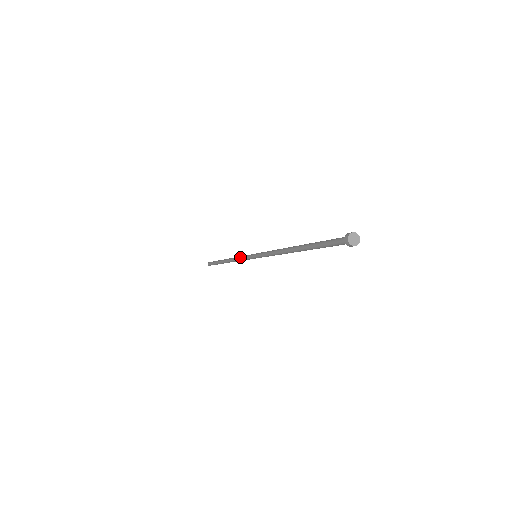
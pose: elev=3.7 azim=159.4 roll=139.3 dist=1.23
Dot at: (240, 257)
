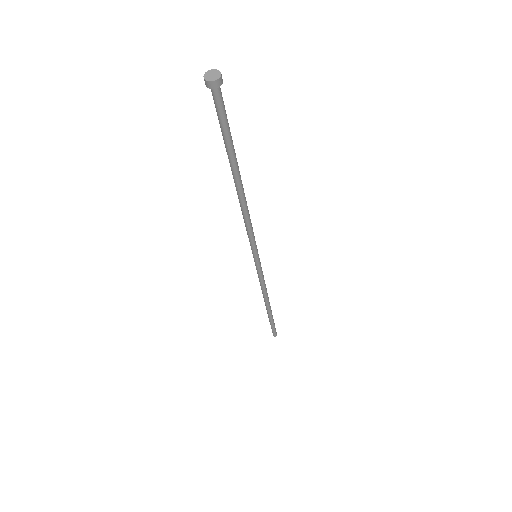
Dot at: occluded
